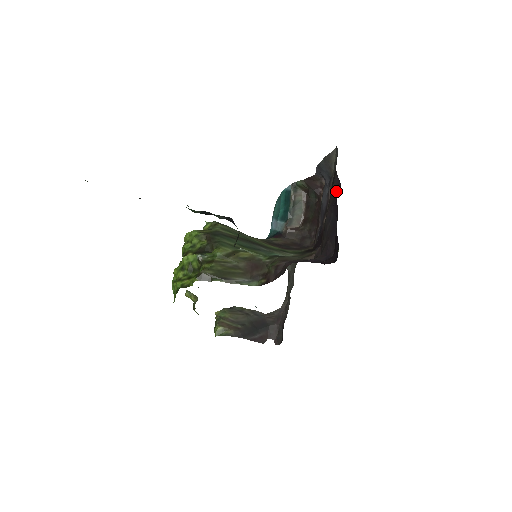
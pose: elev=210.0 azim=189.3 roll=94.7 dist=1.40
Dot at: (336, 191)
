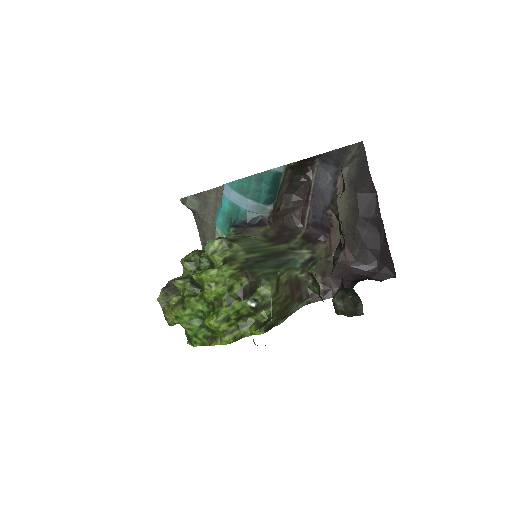
Dot at: (369, 198)
